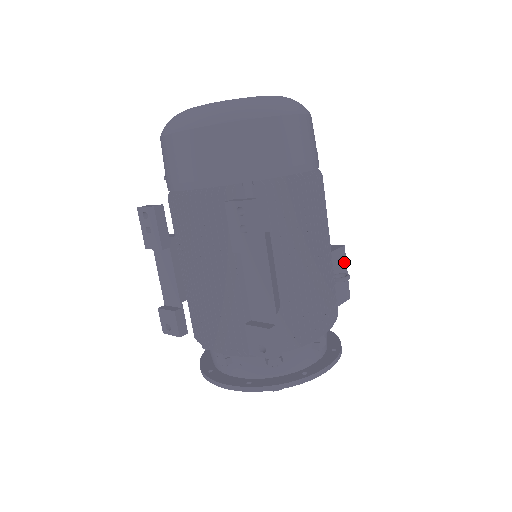
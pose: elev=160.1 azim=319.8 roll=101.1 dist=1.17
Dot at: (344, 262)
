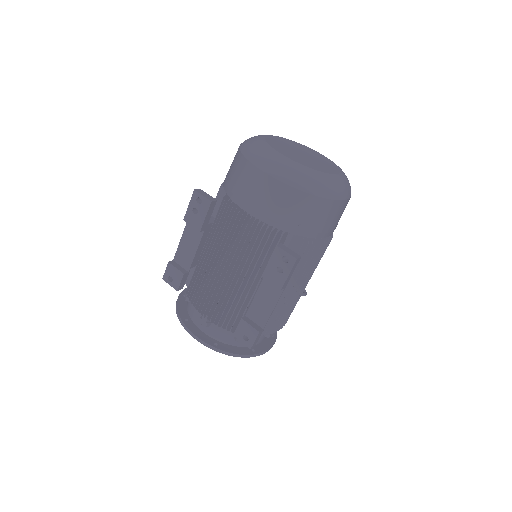
Dot at: occluded
